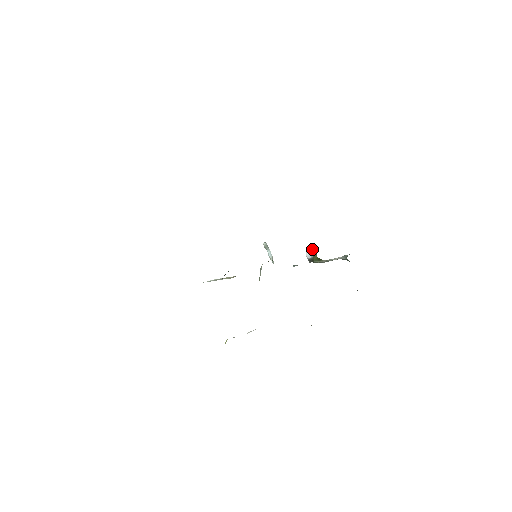
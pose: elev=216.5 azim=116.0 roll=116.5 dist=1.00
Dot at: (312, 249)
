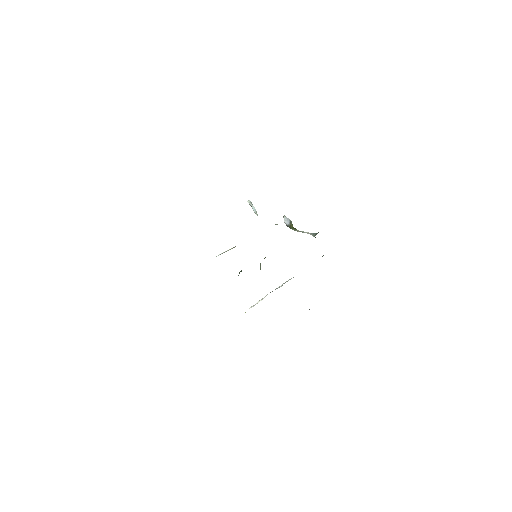
Dot at: (288, 219)
